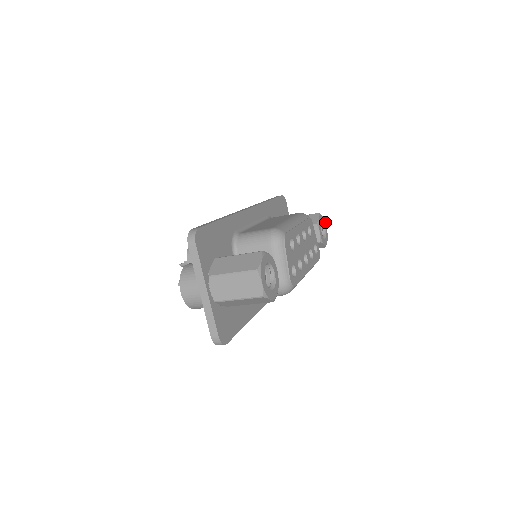
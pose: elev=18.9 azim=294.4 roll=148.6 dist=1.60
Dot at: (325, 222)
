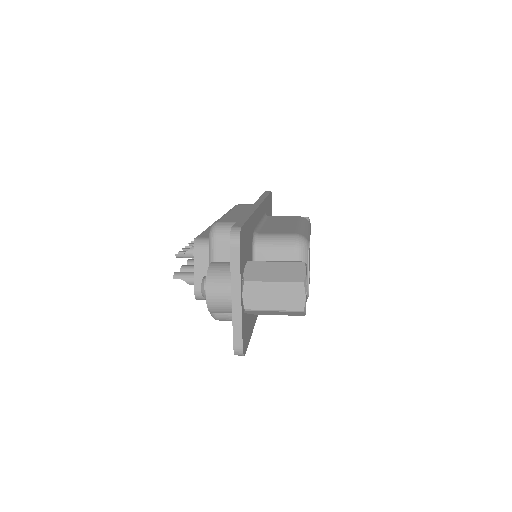
Dot at: occluded
